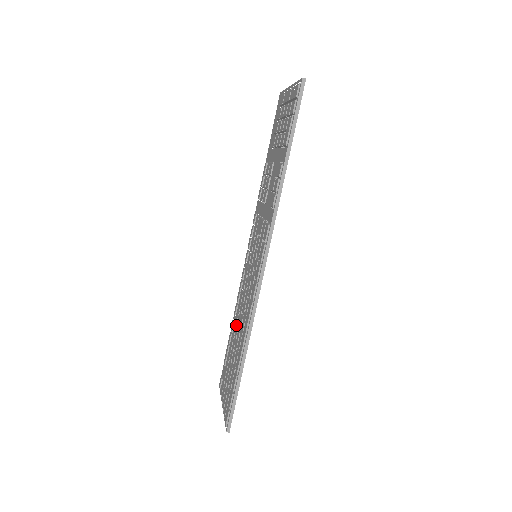
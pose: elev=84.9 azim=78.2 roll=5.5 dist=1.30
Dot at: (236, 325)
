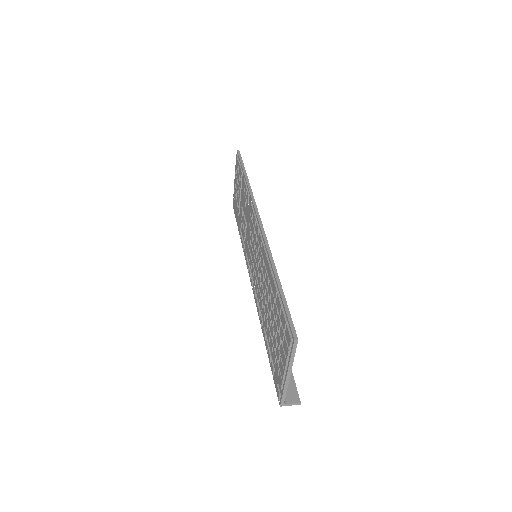
Dot at: (264, 311)
